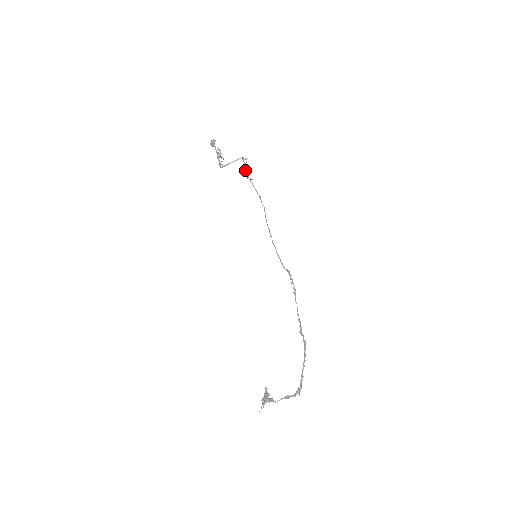
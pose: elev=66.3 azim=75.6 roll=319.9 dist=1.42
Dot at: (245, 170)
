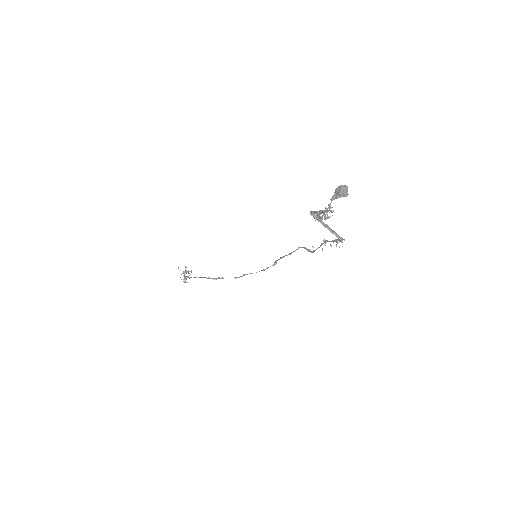
Dot at: (329, 241)
